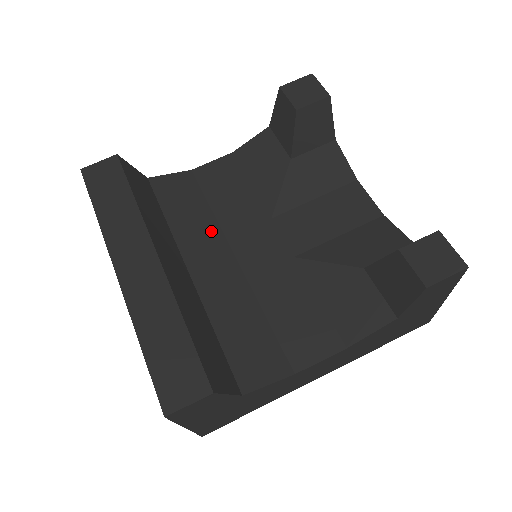
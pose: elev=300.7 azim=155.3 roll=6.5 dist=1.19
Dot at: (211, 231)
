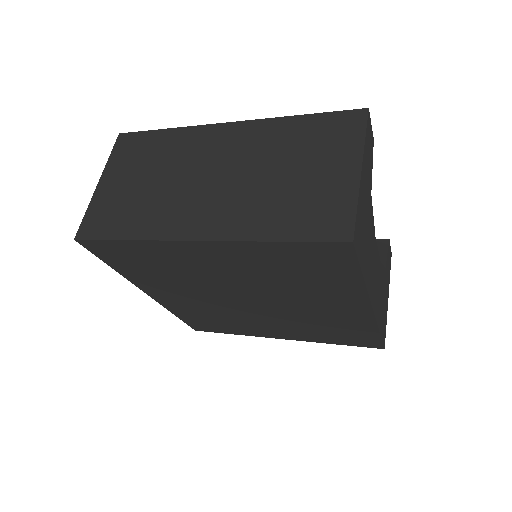
Dot at: occluded
